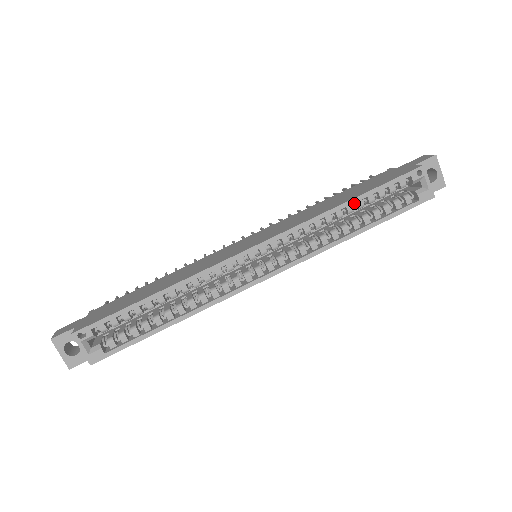
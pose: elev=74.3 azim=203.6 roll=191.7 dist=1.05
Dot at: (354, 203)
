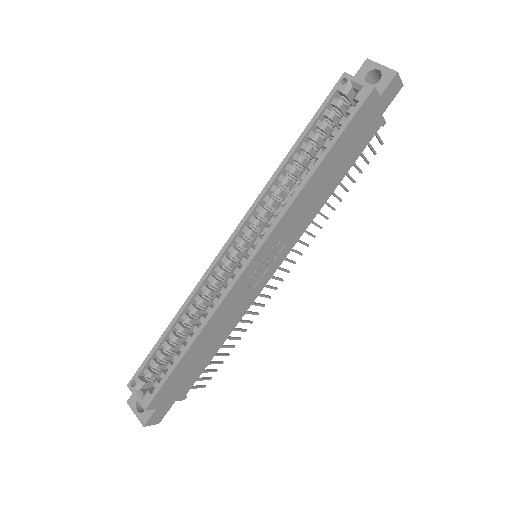
Dot at: (305, 152)
